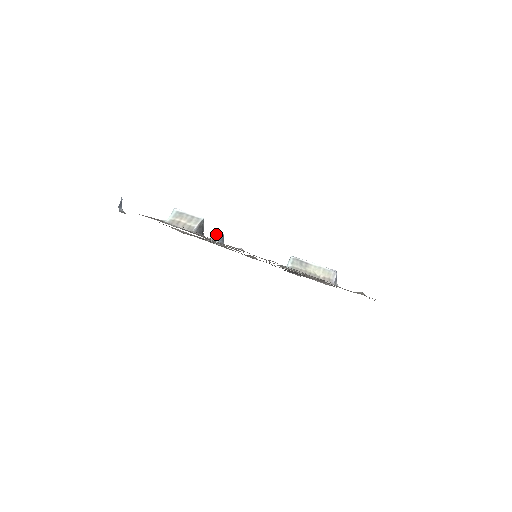
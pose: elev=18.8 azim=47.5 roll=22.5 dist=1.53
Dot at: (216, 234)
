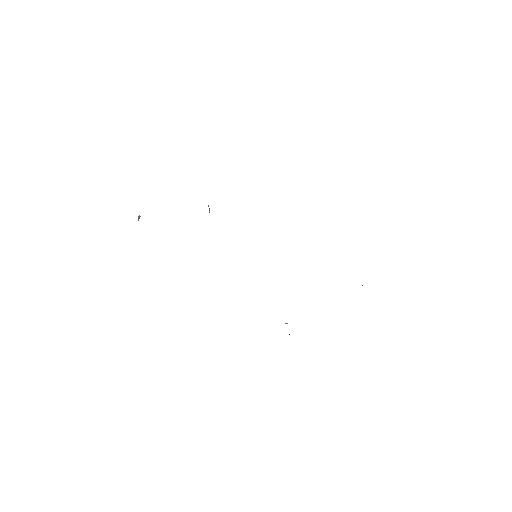
Dot at: occluded
